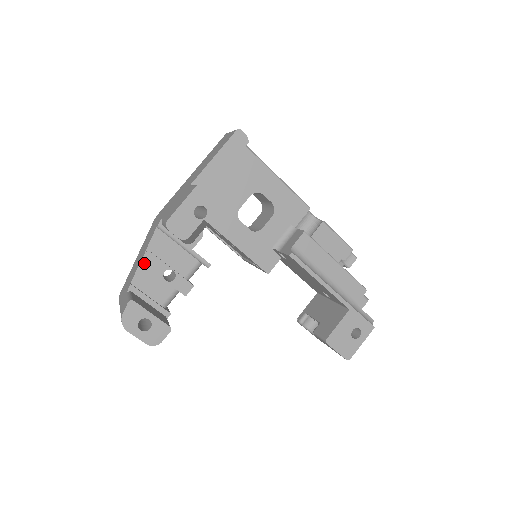
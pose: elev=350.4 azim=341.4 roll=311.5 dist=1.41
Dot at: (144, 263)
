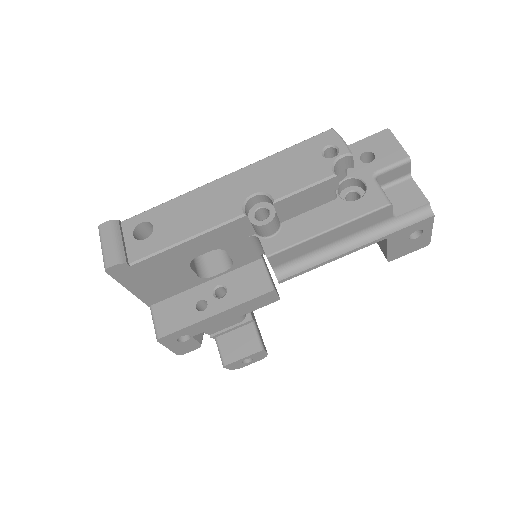
Dot at: occluded
